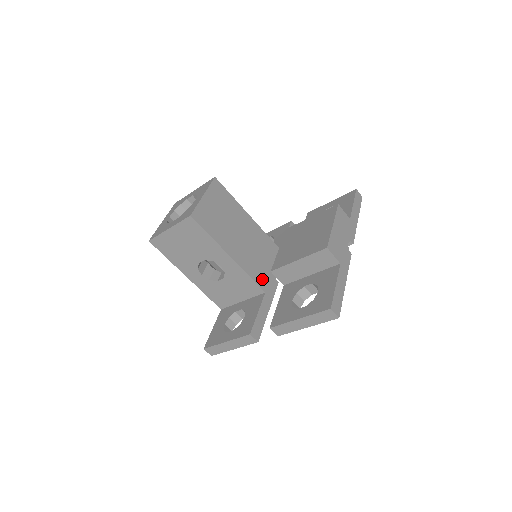
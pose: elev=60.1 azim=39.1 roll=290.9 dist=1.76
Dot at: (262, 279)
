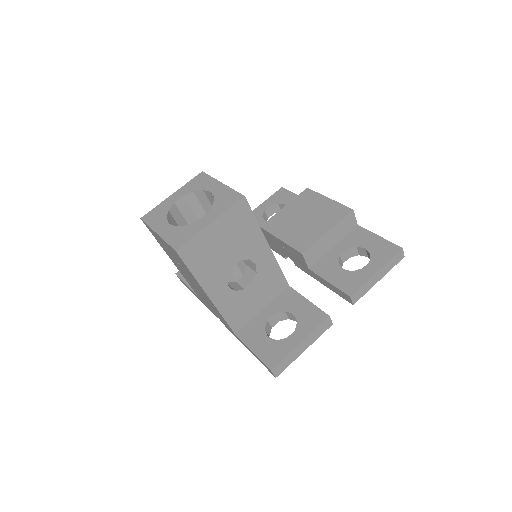
Dot at: occluded
